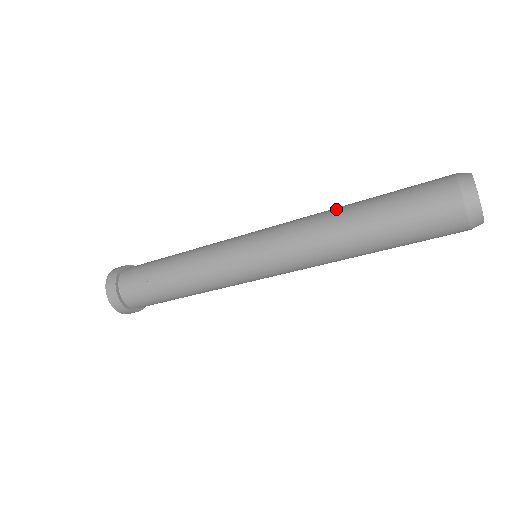
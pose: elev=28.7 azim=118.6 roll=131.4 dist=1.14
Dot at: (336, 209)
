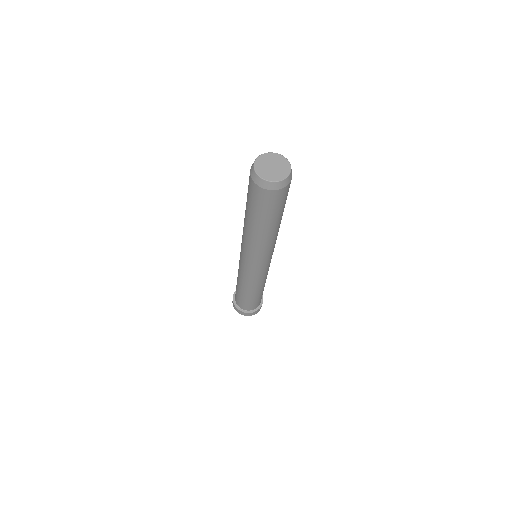
Dot at: occluded
